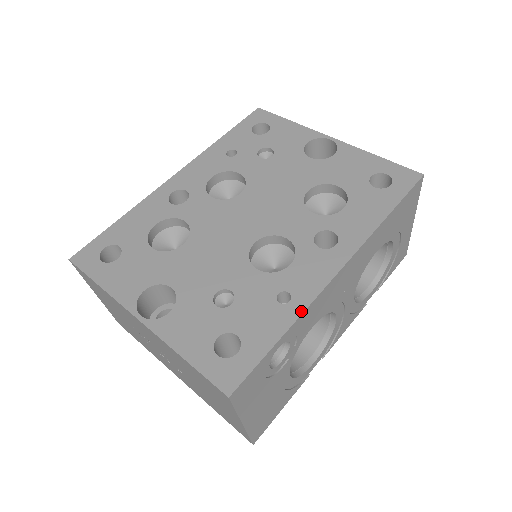
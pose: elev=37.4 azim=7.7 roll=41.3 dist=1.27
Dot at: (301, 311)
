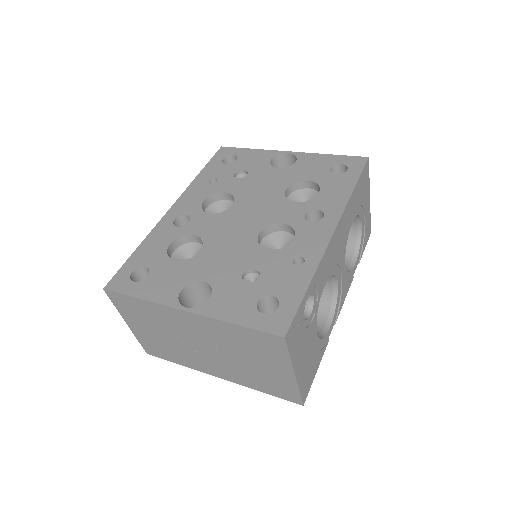
Dot at: (316, 265)
